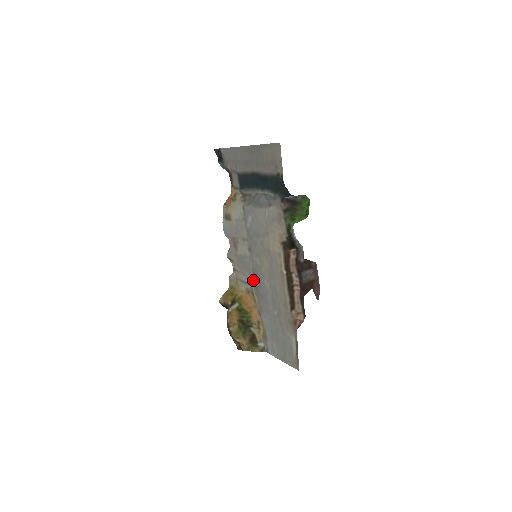
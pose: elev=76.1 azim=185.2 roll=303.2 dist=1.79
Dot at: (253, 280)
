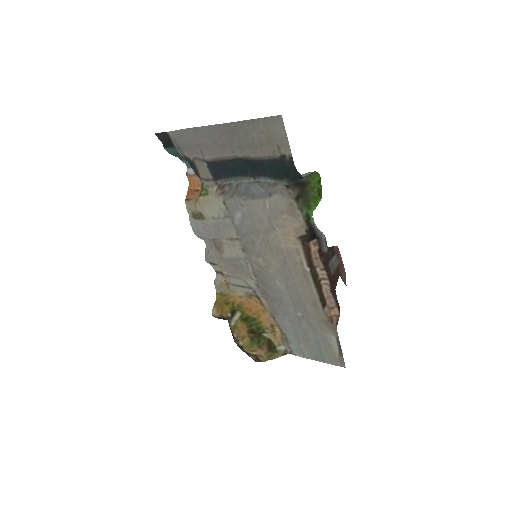
Dot at: (256, 283)
